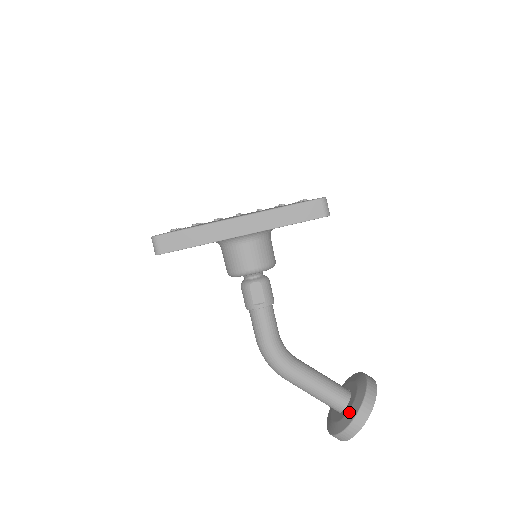
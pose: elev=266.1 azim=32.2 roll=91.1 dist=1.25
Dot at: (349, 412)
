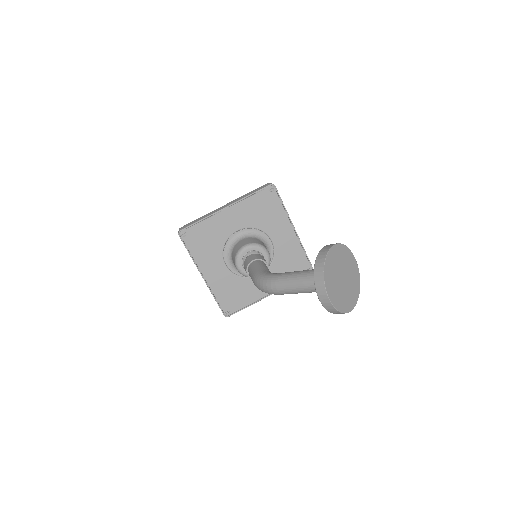
Dot at: occluded
